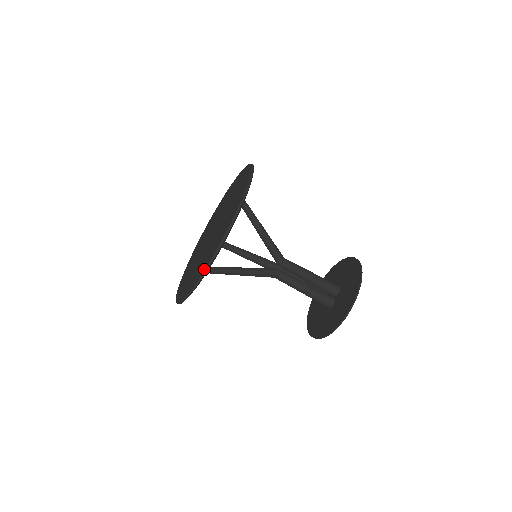
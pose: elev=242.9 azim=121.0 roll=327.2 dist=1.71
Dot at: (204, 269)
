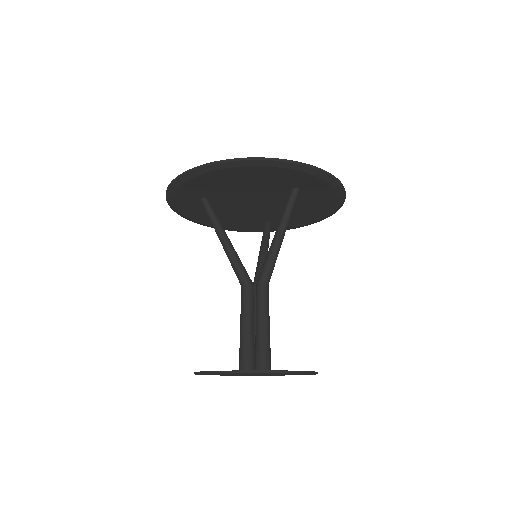
Dot at: (183, 174)
